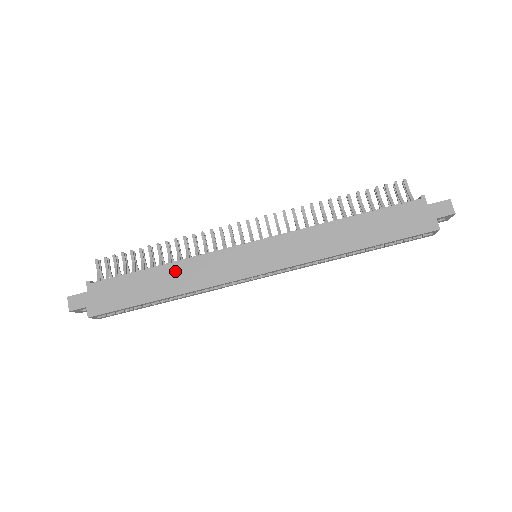
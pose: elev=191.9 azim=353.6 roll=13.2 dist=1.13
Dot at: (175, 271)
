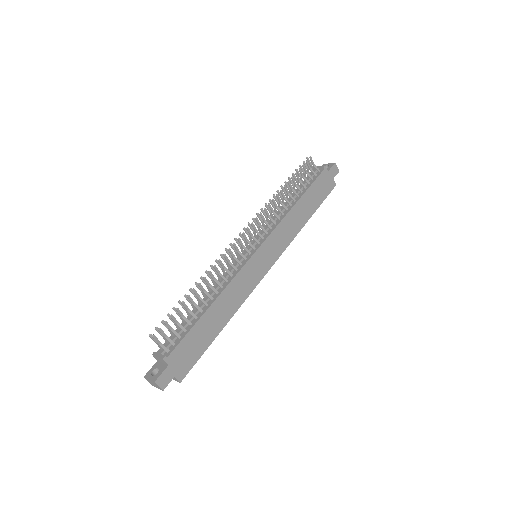
Dot at: (222, 302)
